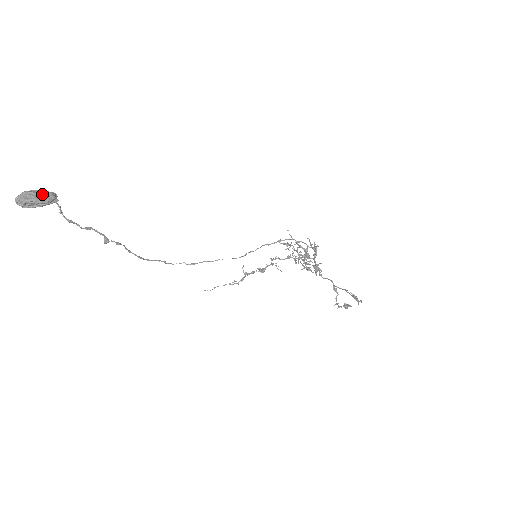
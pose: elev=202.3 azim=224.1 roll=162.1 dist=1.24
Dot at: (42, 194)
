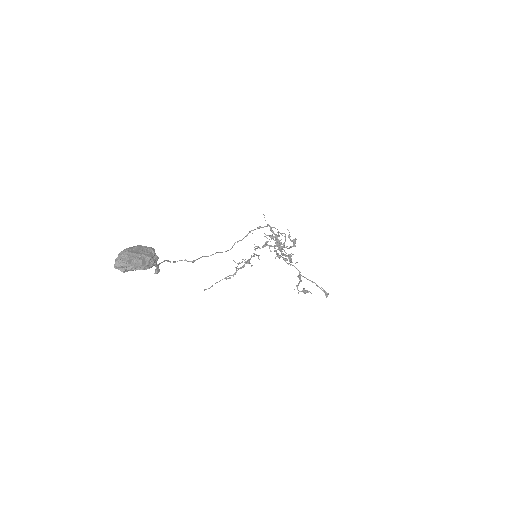
Dot at: (147, 255)
